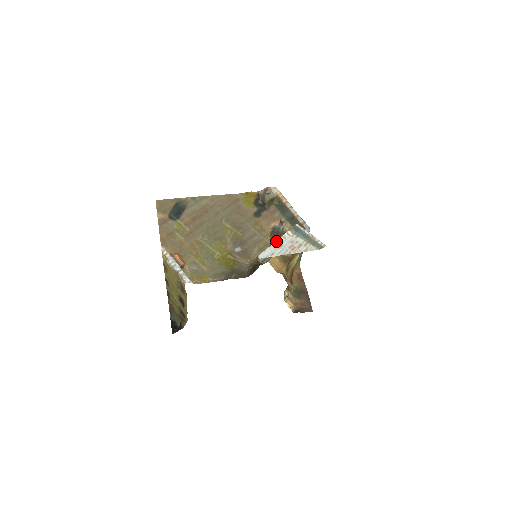
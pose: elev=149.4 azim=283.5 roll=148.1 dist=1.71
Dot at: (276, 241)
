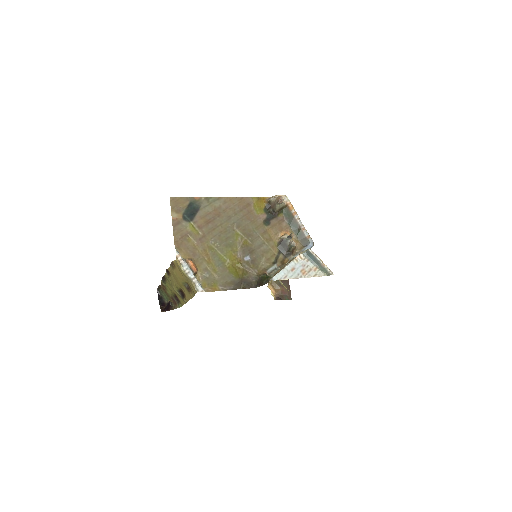
Dot at: (289, 264)
